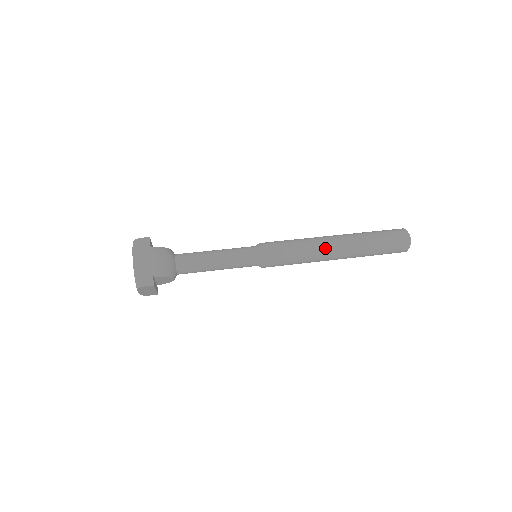
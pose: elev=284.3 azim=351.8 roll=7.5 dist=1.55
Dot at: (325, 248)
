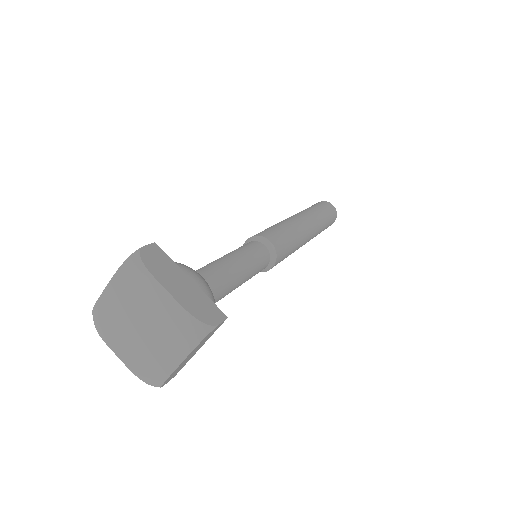
Dot at: (304, 225)
